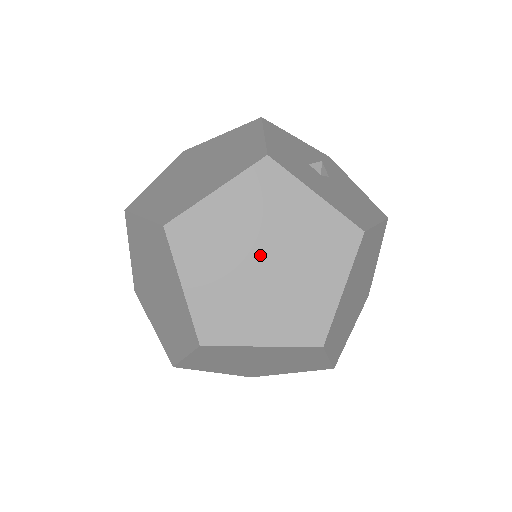
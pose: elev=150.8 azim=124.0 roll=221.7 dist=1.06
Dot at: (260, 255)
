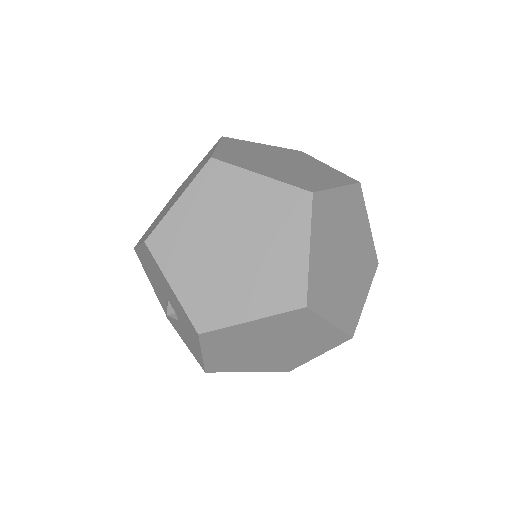
Dot at: (345, 250)
